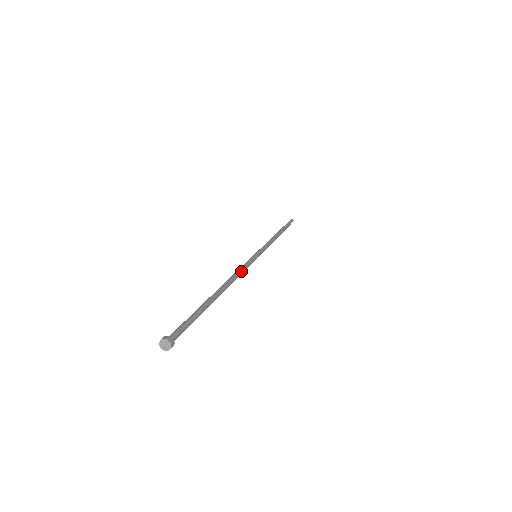
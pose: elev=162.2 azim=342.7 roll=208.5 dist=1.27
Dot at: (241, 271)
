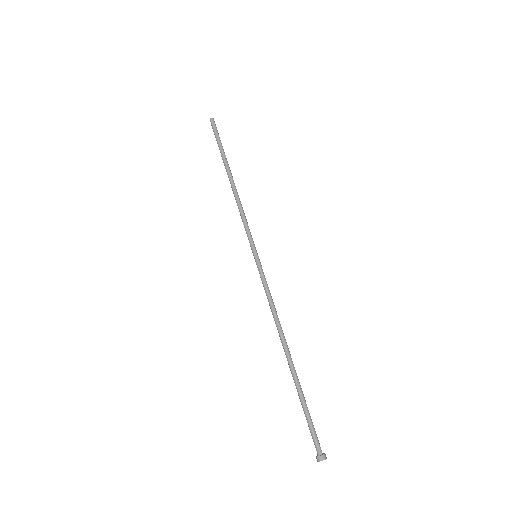
Dot at: (272, 304)
